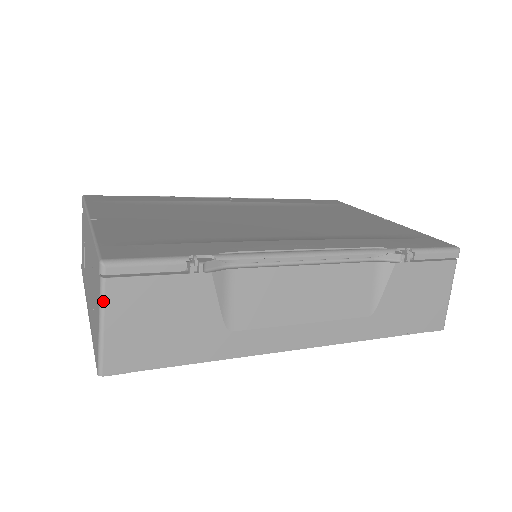
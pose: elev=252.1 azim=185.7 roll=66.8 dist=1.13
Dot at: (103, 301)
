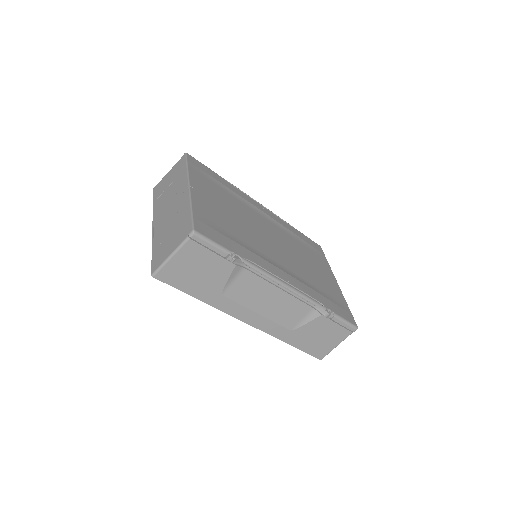
Dot at: (181, 247)
